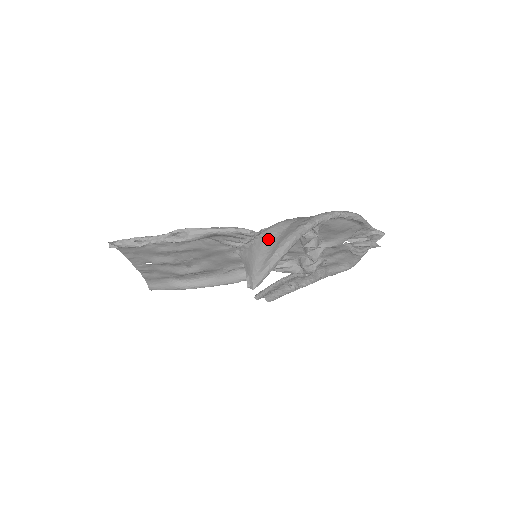
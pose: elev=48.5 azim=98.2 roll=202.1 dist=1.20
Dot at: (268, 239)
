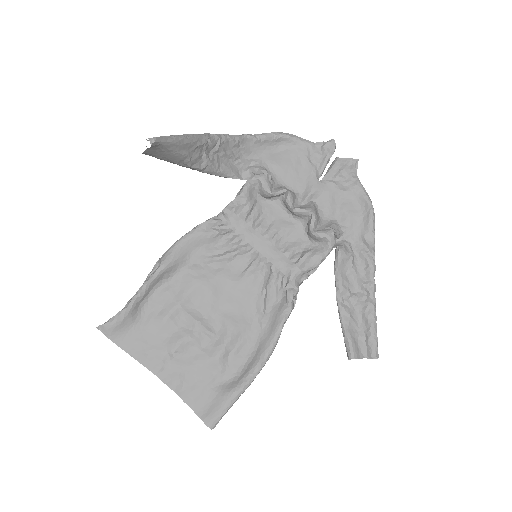
Dot at: occluded
